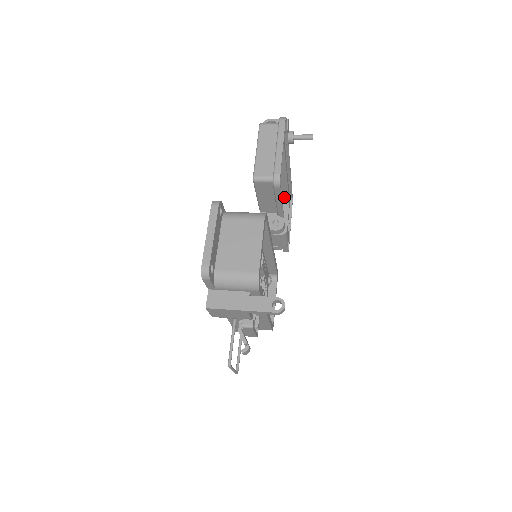
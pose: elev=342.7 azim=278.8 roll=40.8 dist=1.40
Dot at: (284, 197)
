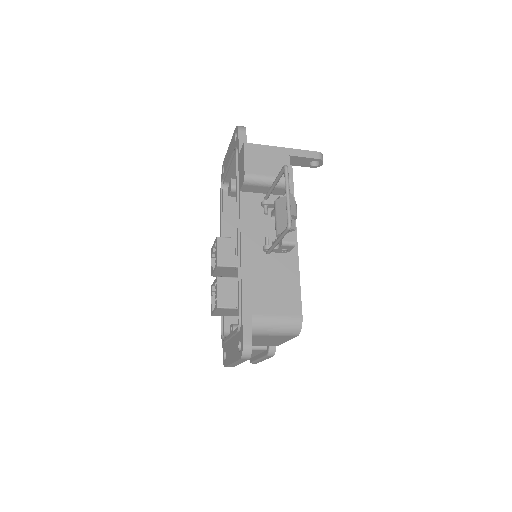
Dot at: occluded
